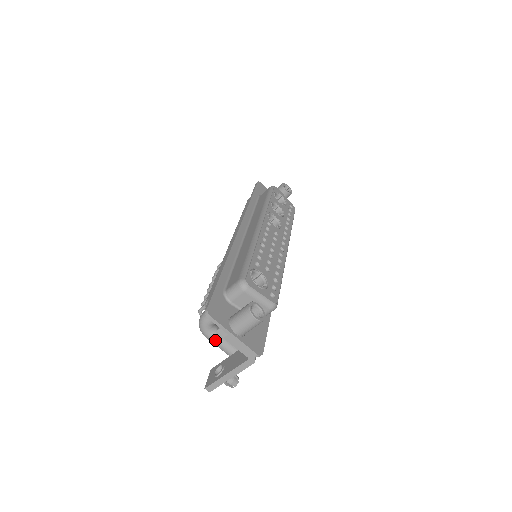
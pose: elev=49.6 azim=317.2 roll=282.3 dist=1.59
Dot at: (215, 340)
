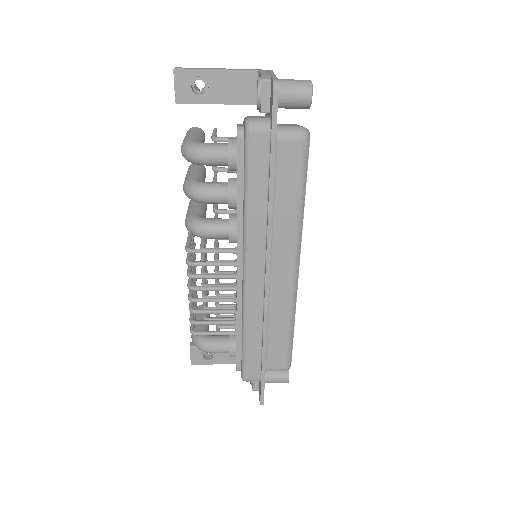
Dot at: occluded
